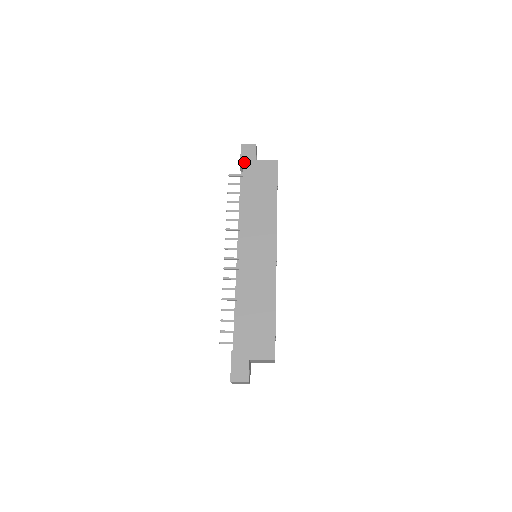
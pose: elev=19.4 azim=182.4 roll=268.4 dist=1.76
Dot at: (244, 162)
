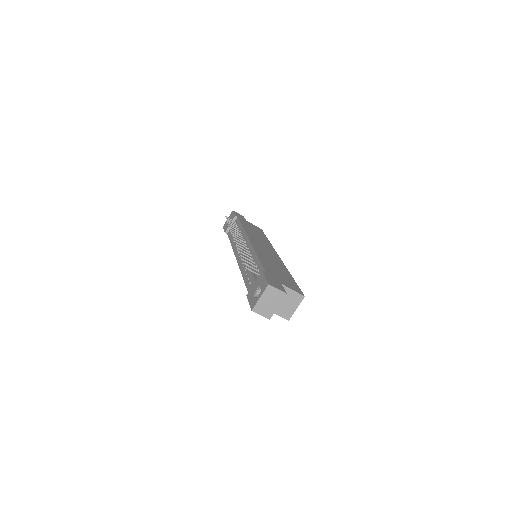
Dot at: (238, 216)
